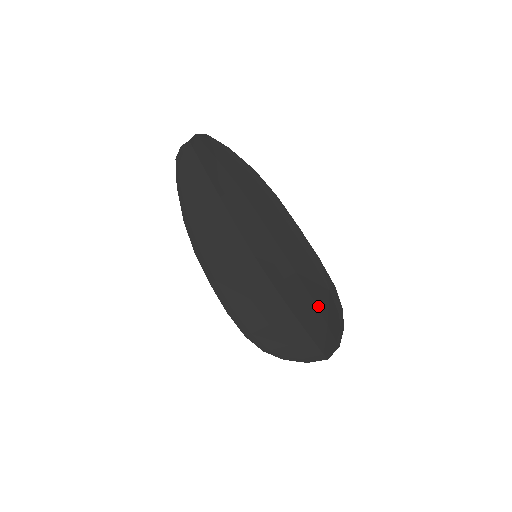
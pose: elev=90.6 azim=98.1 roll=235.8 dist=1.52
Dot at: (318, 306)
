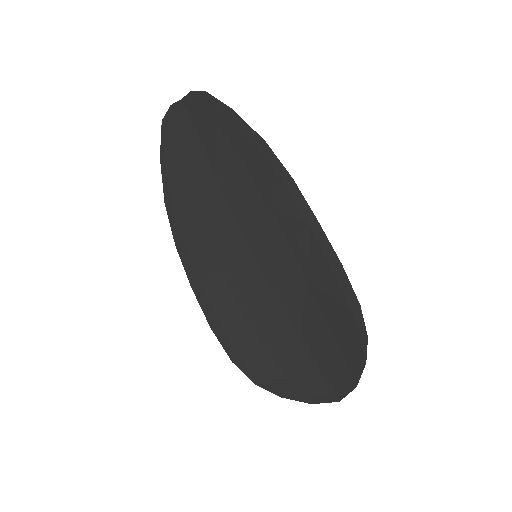
Dot at: (334, 330)
